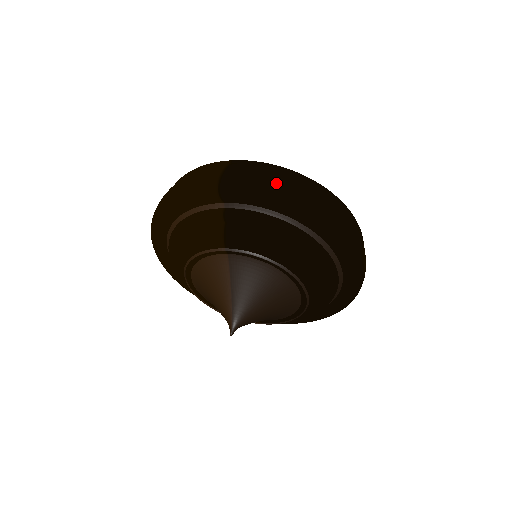
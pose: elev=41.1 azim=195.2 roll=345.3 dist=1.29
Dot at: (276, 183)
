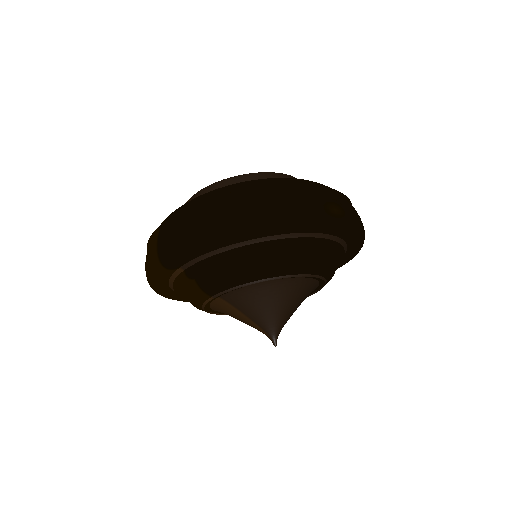
Dot at: (195, 232)
